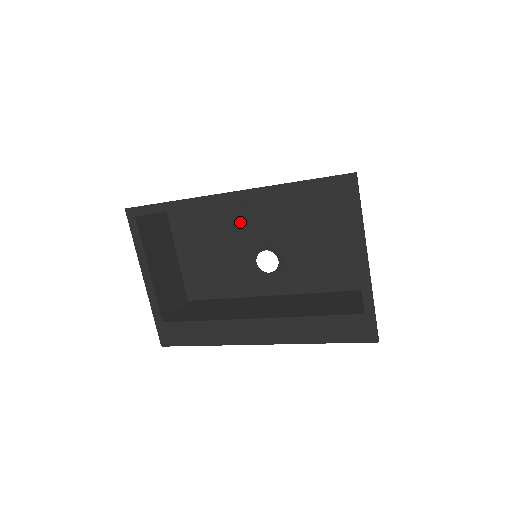
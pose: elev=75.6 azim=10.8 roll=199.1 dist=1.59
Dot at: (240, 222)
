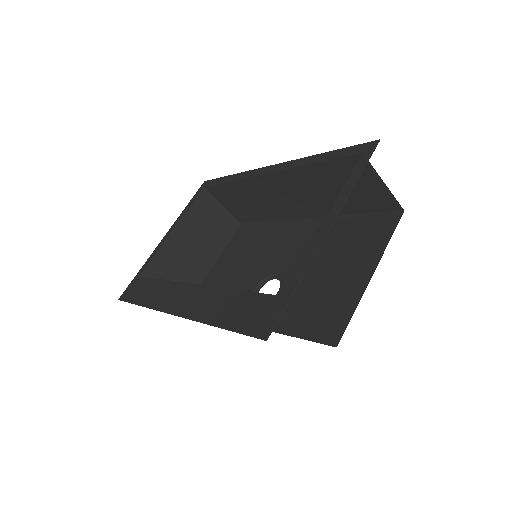
Dot at: (277, 245)
